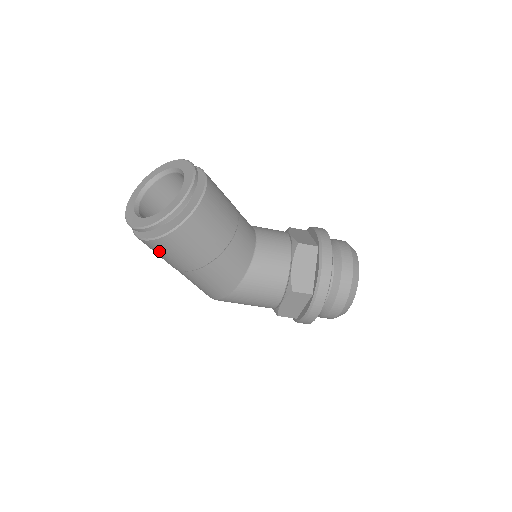
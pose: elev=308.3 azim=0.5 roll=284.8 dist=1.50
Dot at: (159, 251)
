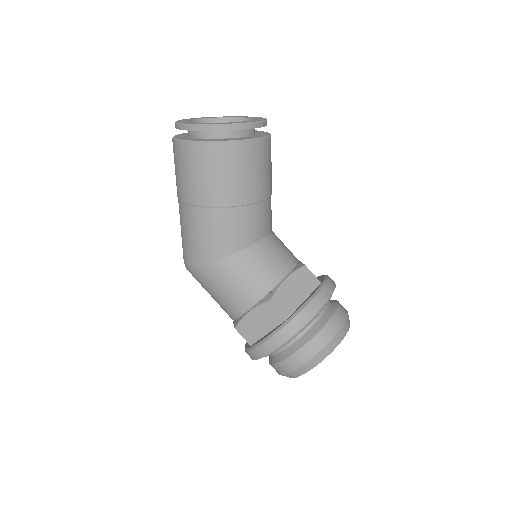
Dot at: (183, 163)
